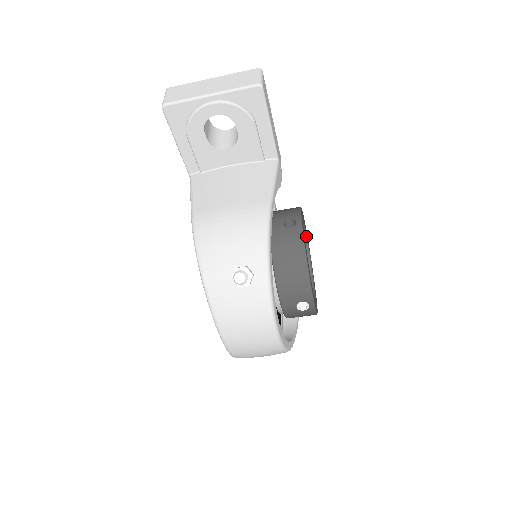
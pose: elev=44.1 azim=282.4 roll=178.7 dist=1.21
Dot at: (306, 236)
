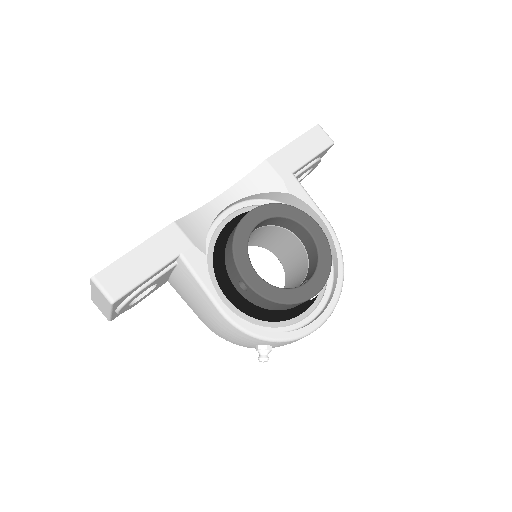
Dot at: (262, 221)
